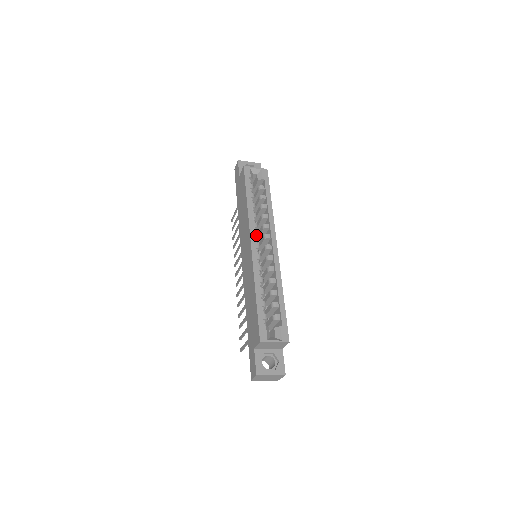
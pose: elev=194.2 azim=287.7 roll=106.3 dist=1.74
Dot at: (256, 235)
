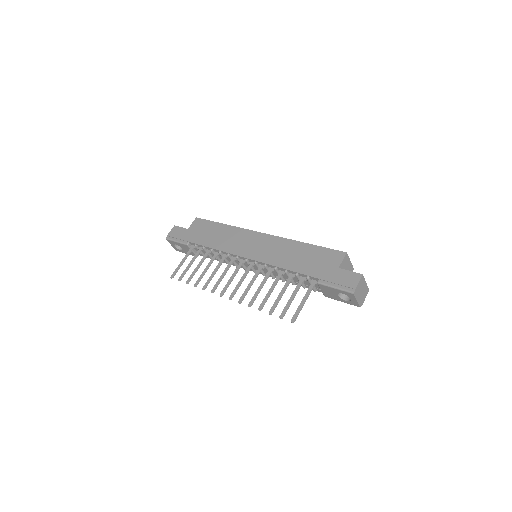
Dot at: occluded
